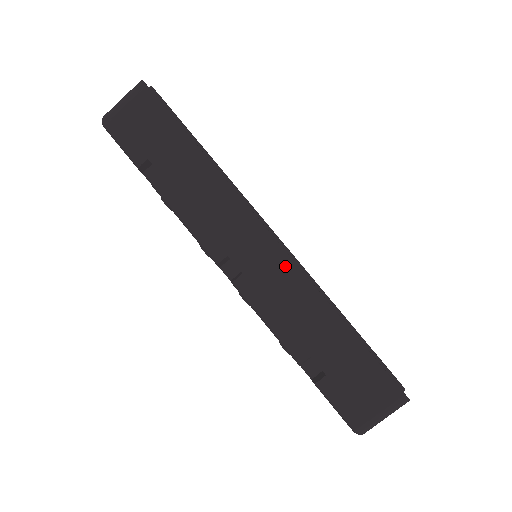
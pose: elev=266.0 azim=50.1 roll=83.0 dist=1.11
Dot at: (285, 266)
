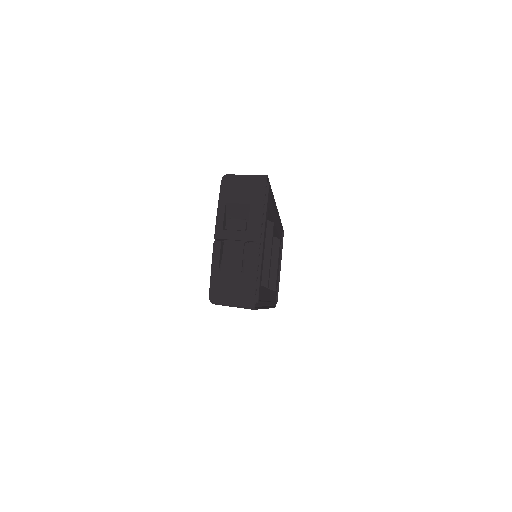
Dot at: occluded
